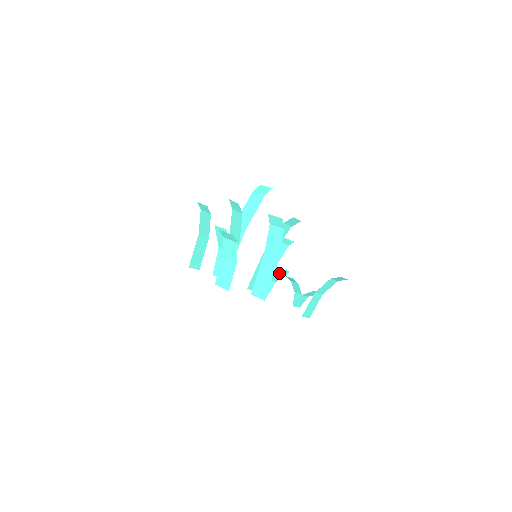
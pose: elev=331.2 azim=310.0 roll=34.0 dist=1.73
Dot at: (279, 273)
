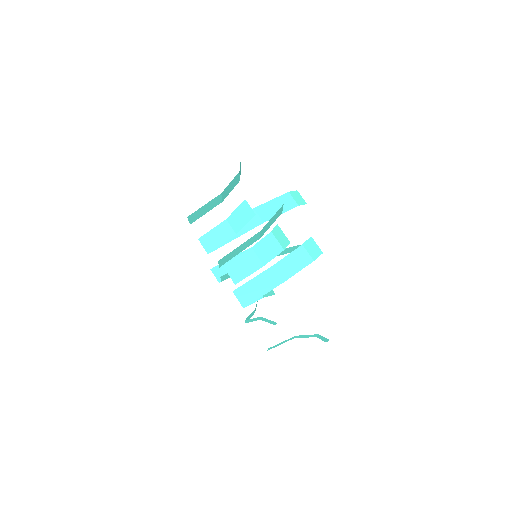
Dot at: occluded
